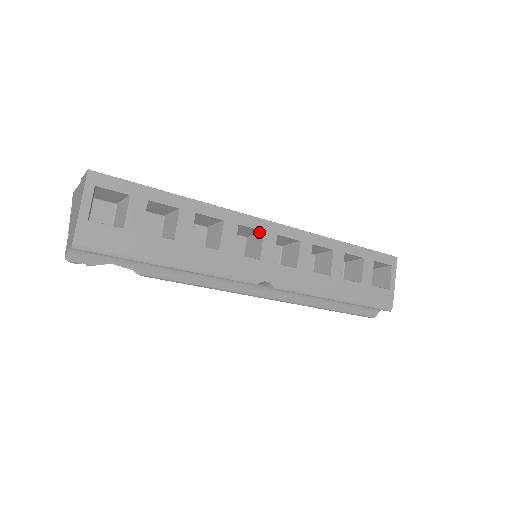
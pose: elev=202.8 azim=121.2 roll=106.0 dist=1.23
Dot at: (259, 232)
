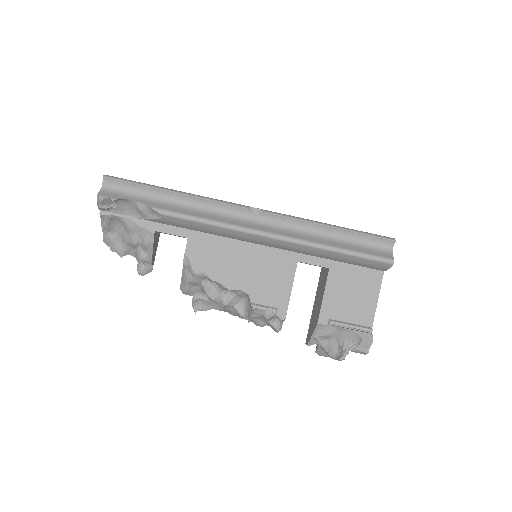
Dot at: occluded
